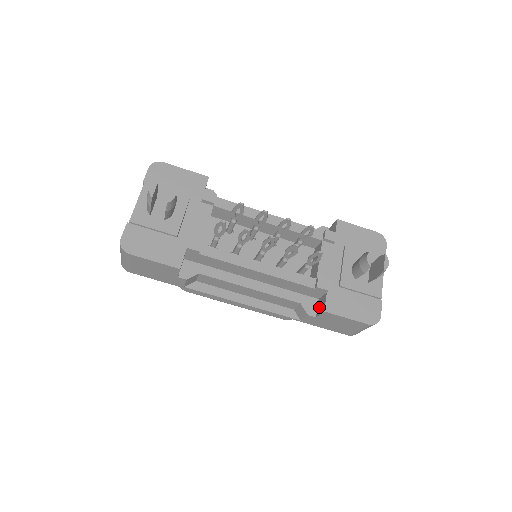
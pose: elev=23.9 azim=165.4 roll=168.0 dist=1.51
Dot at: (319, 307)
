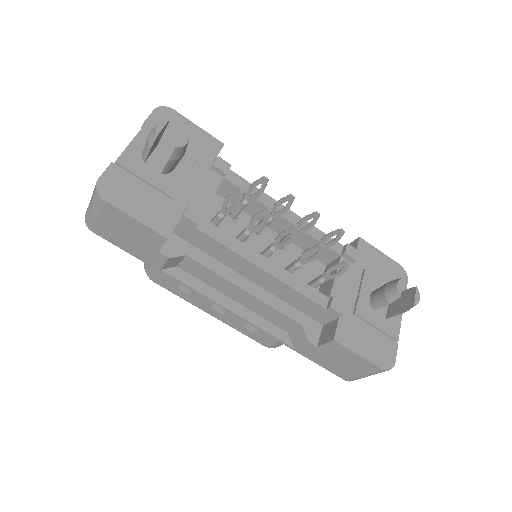
Dot at: (324, 334)
